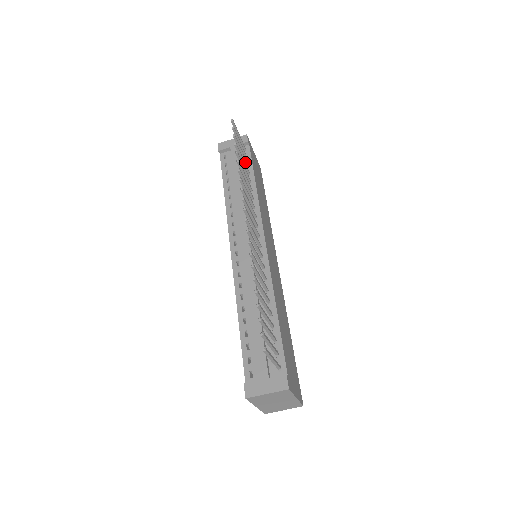
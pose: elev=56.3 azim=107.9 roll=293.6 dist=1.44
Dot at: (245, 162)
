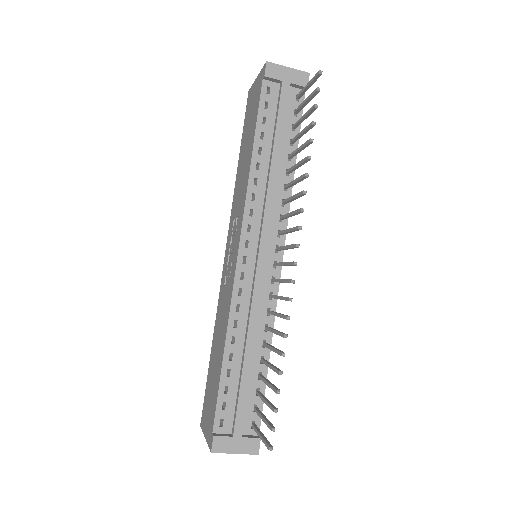
Dot at: (296, 125)
